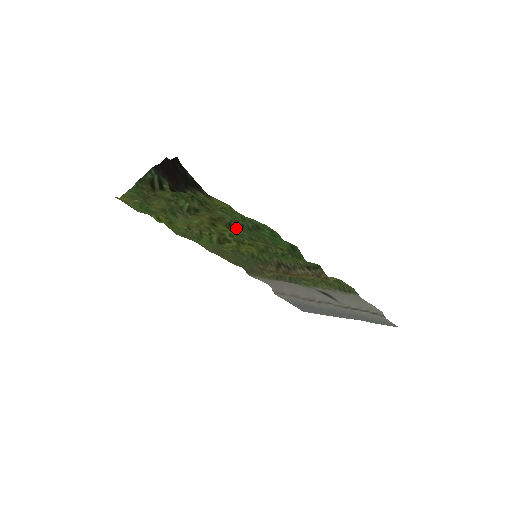
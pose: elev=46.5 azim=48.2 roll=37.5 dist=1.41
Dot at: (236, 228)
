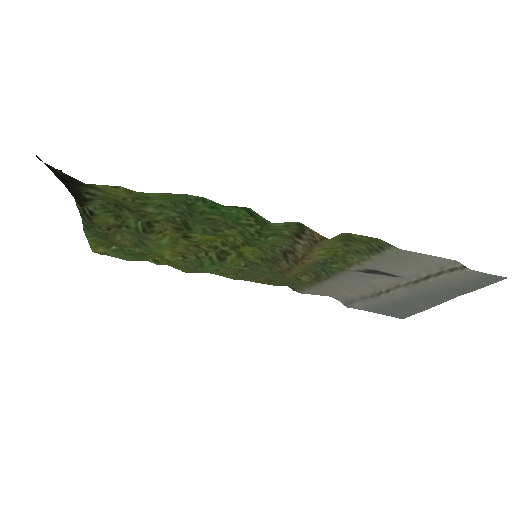
Dot at: (188, 224)
